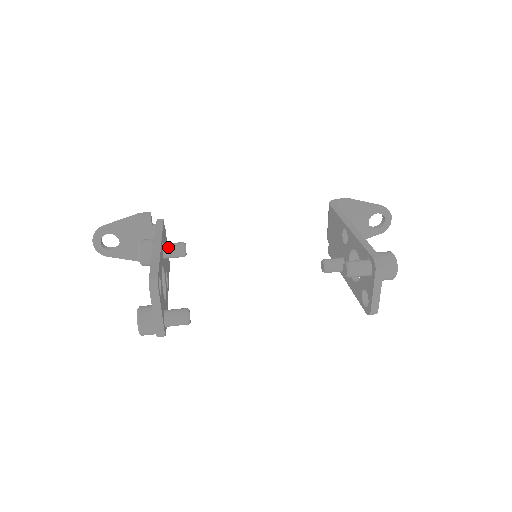
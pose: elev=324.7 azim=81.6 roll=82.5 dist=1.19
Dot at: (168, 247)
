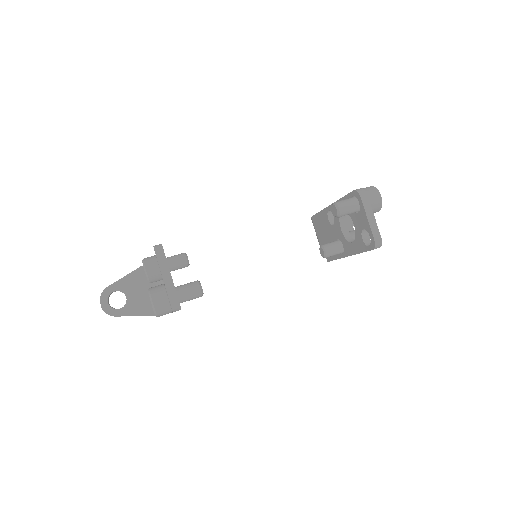
Dot at: (170, 257)
